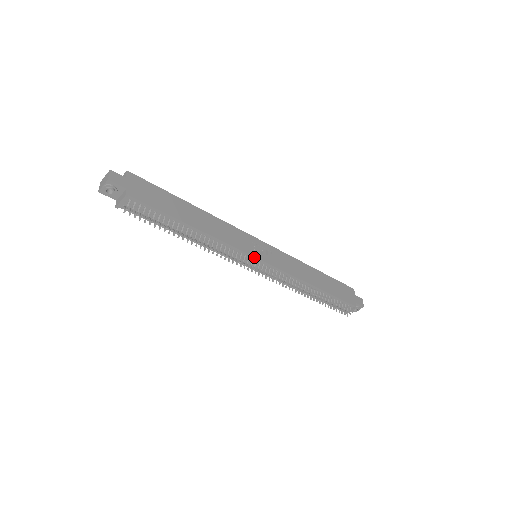
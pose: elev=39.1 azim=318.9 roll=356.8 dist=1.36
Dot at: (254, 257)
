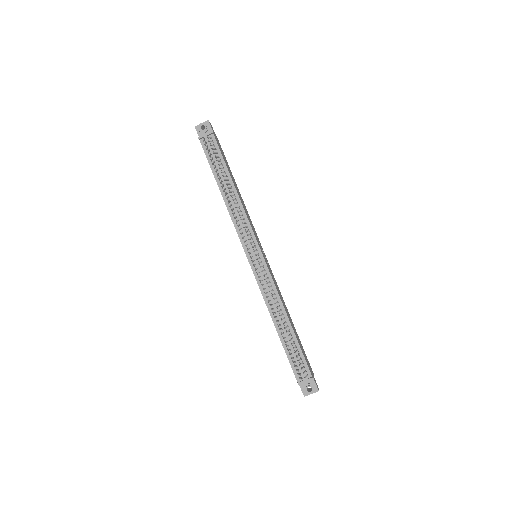
Dot at: (258, 245)
